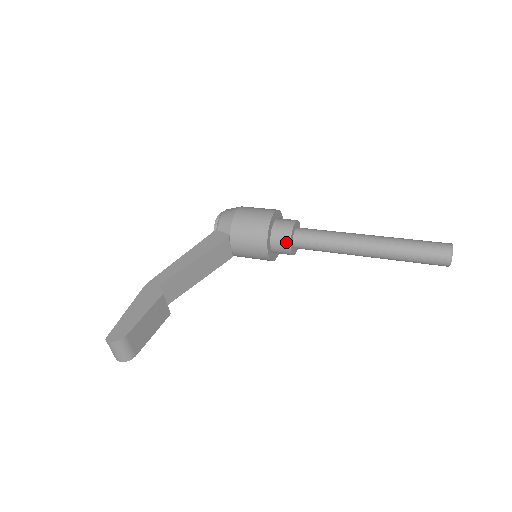
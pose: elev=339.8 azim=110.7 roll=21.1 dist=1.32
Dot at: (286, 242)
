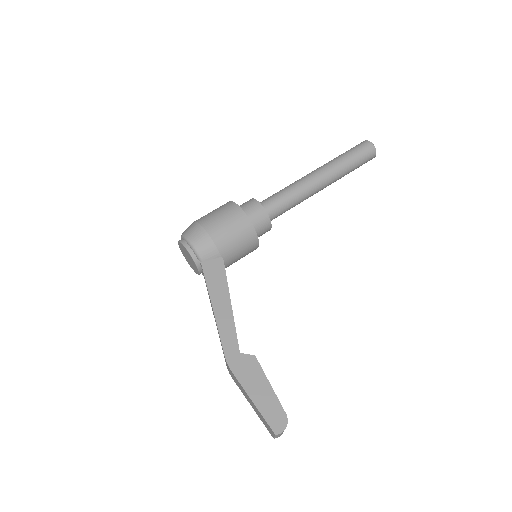
Dot at: (267, 225)
